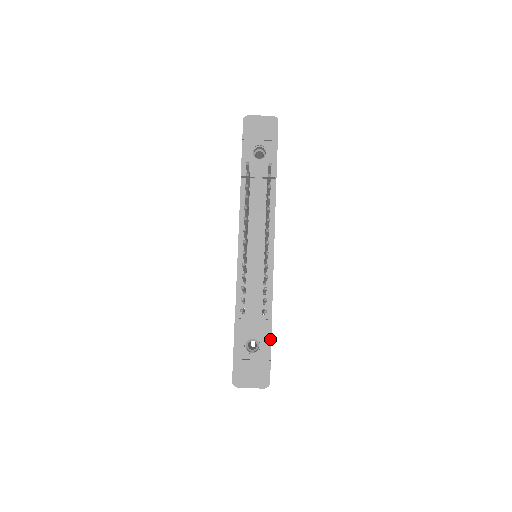
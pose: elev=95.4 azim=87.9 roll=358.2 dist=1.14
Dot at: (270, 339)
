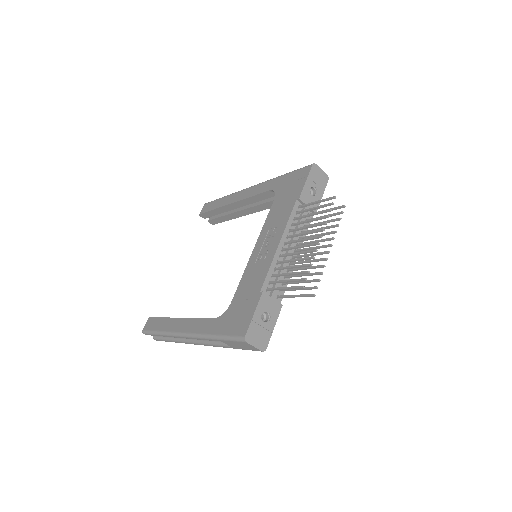
Dot at: (277, 318)
